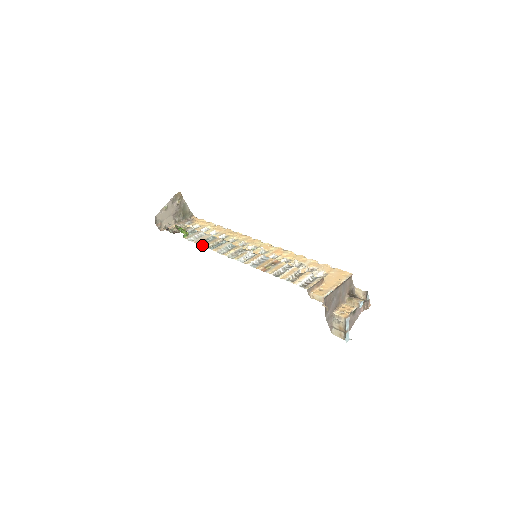
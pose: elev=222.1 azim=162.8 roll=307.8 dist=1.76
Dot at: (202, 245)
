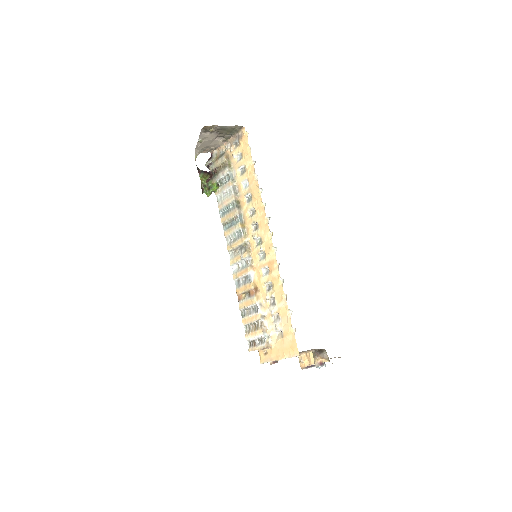
Dot at: occluded
